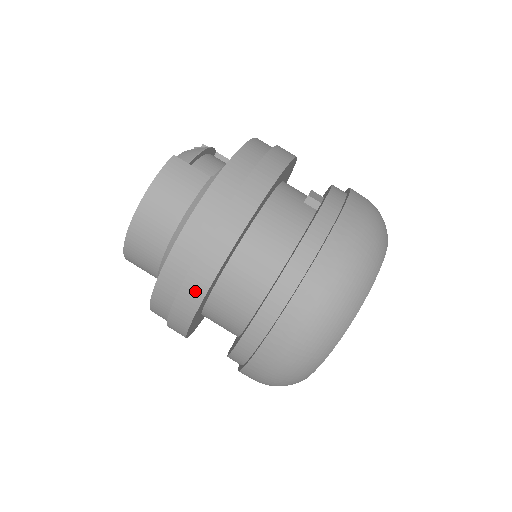
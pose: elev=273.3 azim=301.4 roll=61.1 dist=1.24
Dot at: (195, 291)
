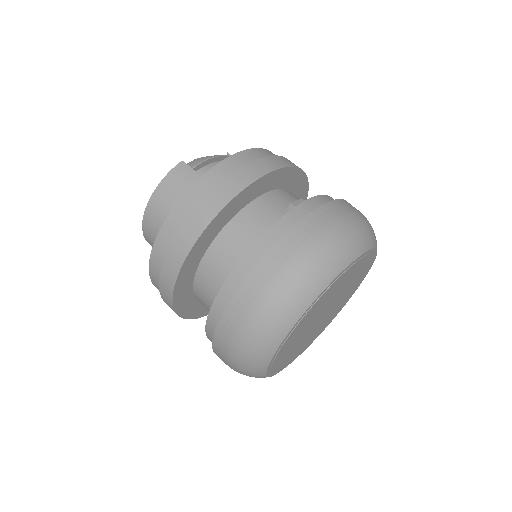
Dot at: (170, 275)
